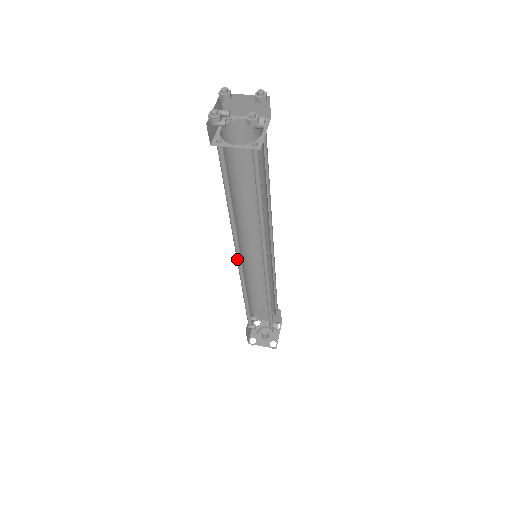
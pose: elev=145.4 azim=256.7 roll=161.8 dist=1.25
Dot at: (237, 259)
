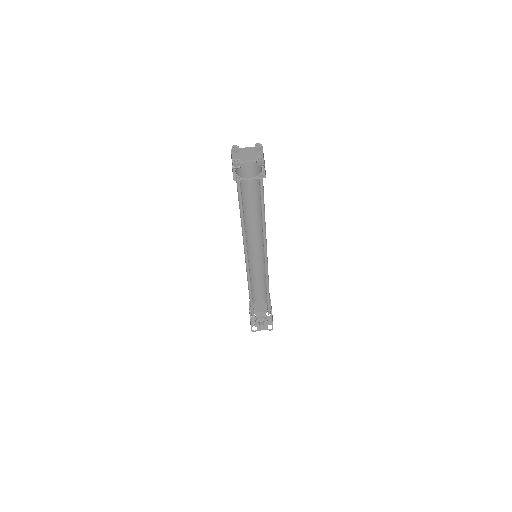
Dot at: (245, 260)
